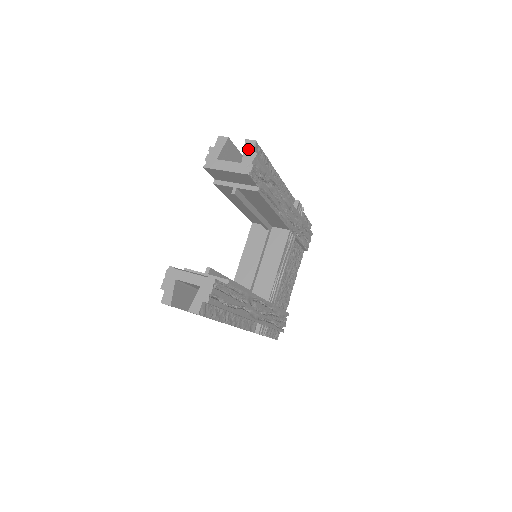
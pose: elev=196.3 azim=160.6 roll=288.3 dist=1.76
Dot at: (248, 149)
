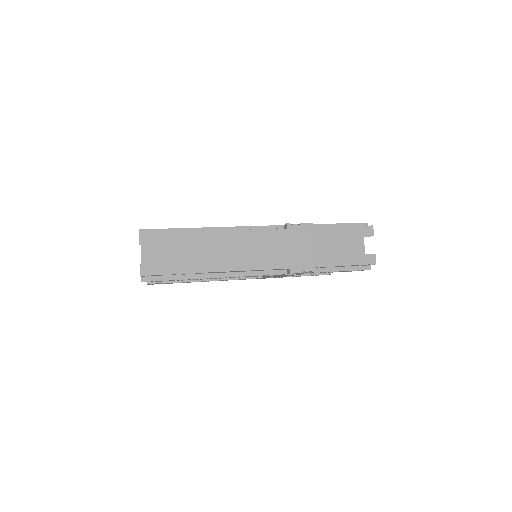
Dot at: occluded
